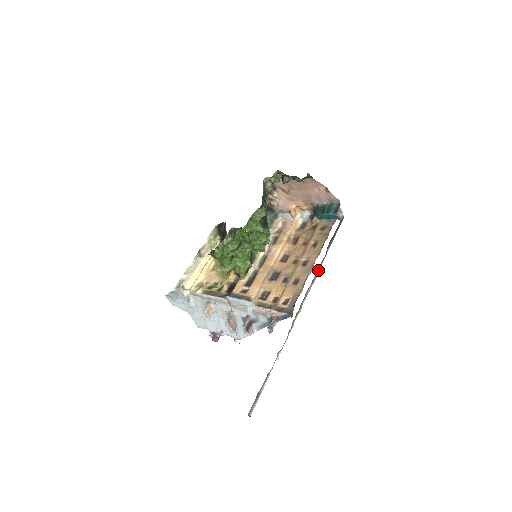
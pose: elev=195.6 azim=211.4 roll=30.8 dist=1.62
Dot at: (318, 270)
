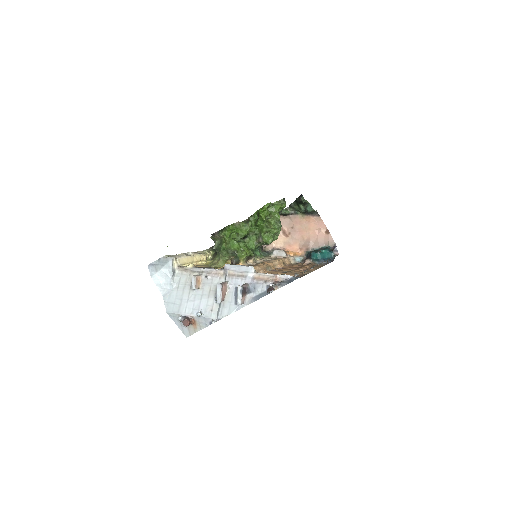
Dot at: occluded
